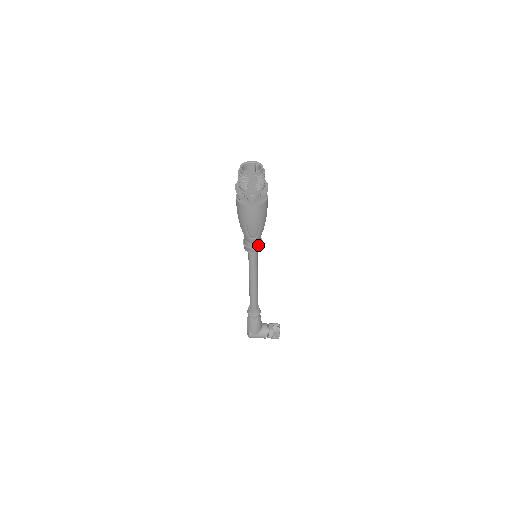
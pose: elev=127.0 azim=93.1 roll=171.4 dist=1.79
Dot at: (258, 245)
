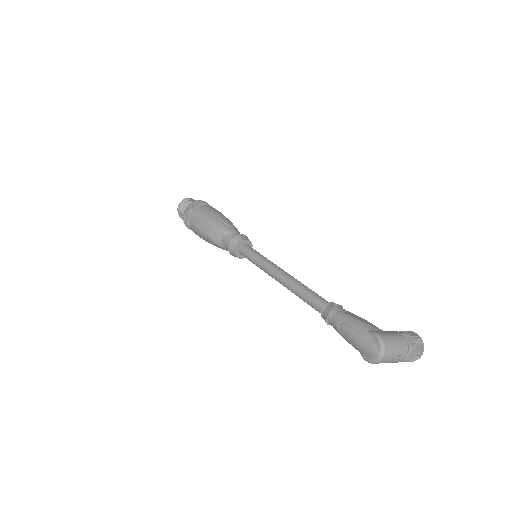
Dot at: occluded
